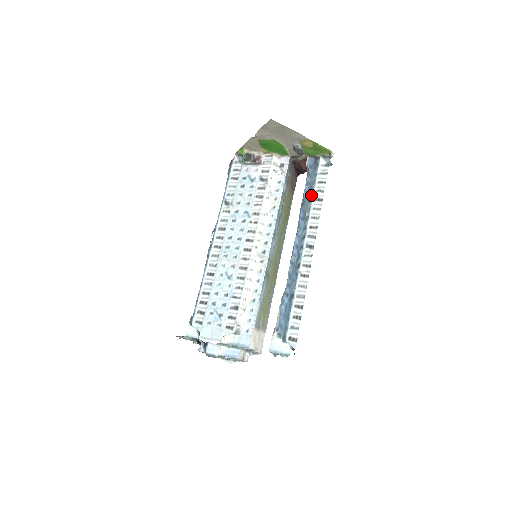
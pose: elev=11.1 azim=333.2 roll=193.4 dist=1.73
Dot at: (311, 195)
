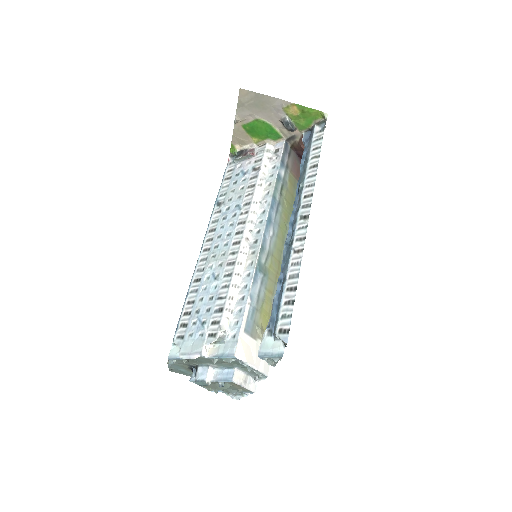
Dot at: (306, 165)
